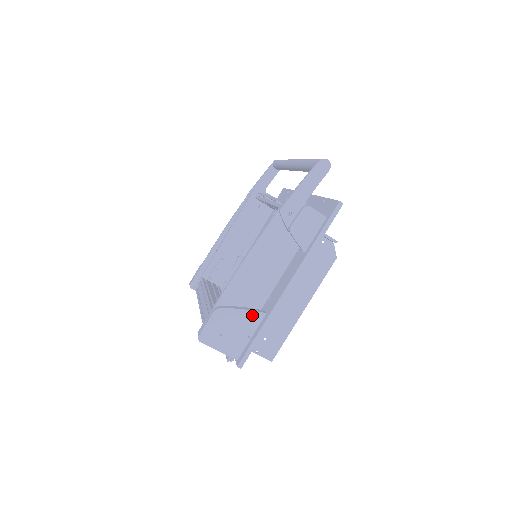
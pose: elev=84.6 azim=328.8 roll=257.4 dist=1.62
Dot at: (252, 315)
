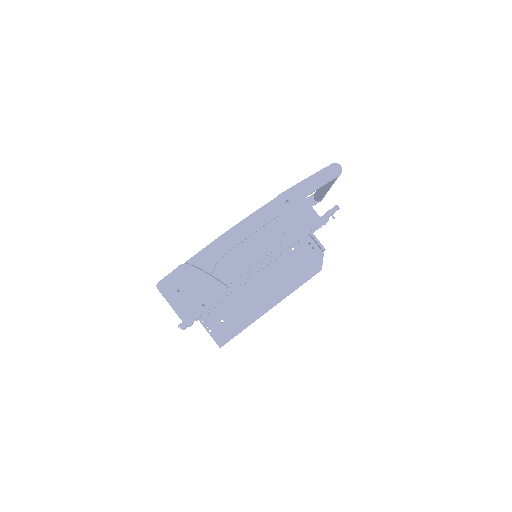
Dot at: (215, 284)
